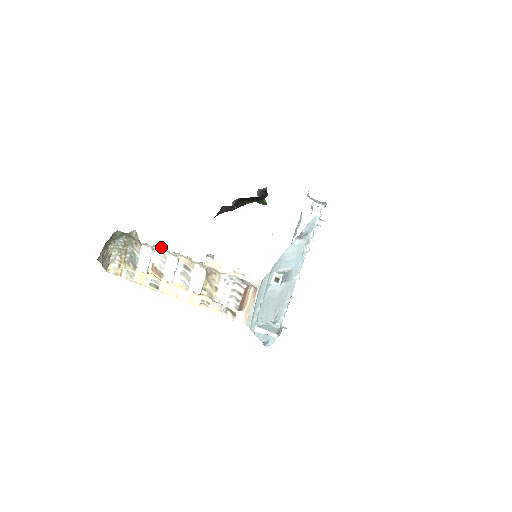
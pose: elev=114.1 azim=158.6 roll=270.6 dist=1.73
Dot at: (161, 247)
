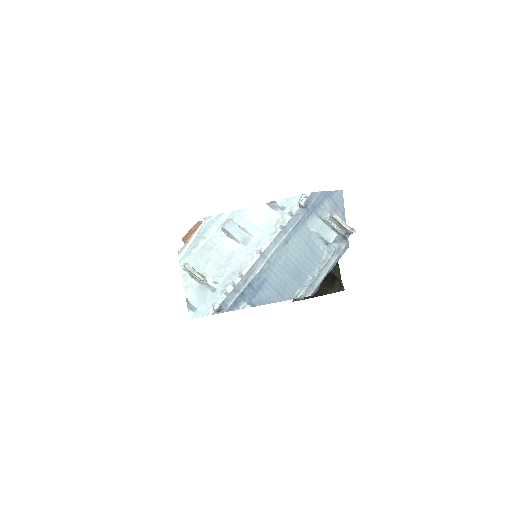
Dot at: occluded
